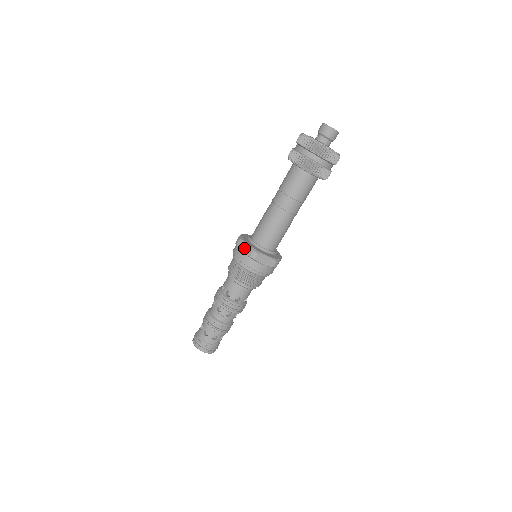
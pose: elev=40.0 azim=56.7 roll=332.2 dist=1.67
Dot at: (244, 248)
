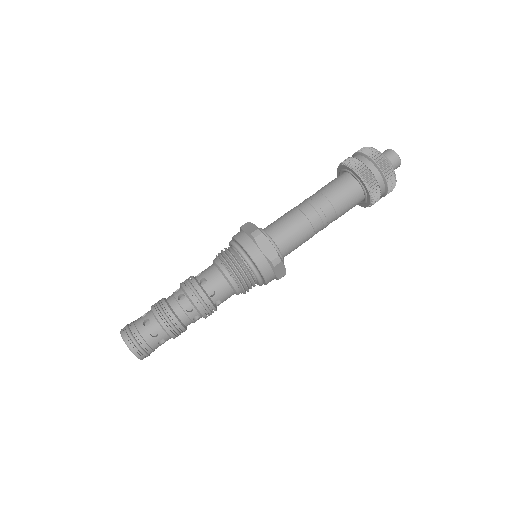
Dot at: (265, 247)
